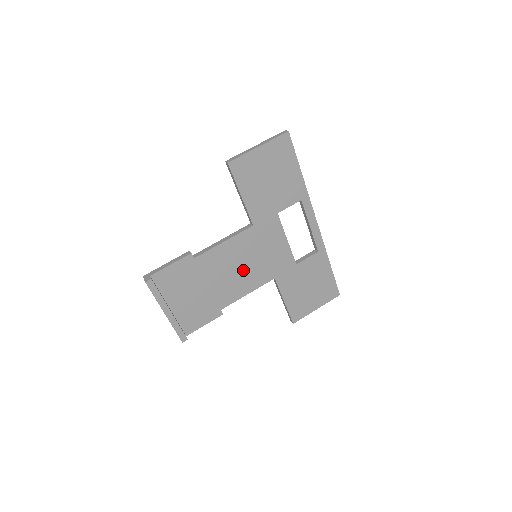
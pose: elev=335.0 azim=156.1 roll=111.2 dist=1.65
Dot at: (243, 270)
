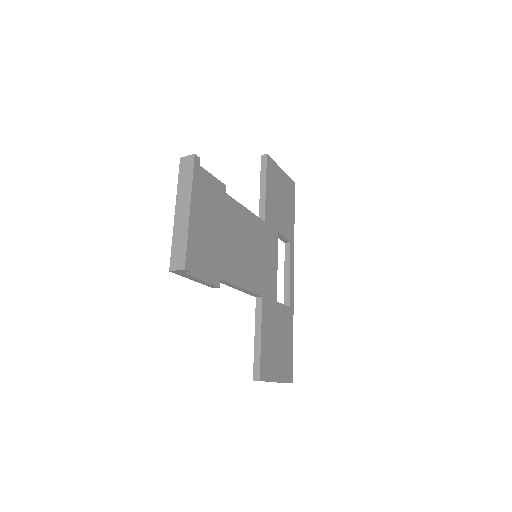
Dot at: (248, 256)
